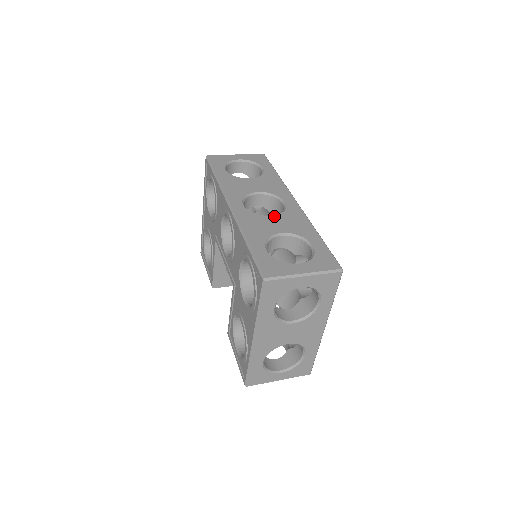
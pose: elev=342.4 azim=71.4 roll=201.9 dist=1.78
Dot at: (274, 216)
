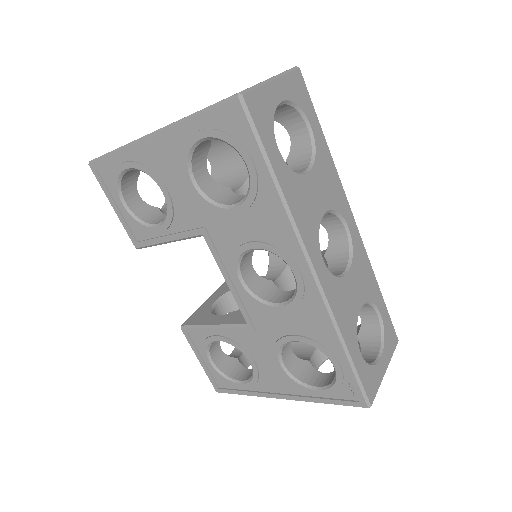
Dot at: (350, 272)
